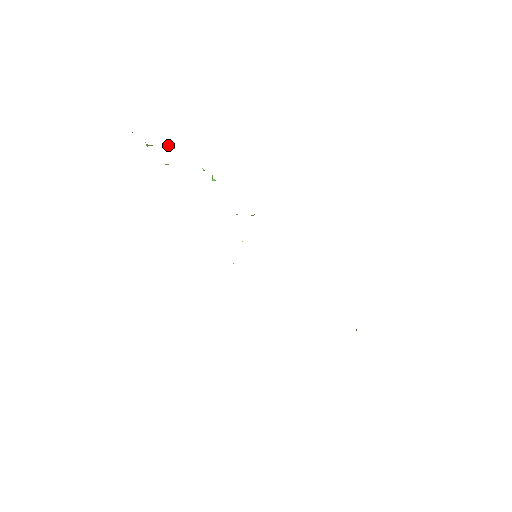
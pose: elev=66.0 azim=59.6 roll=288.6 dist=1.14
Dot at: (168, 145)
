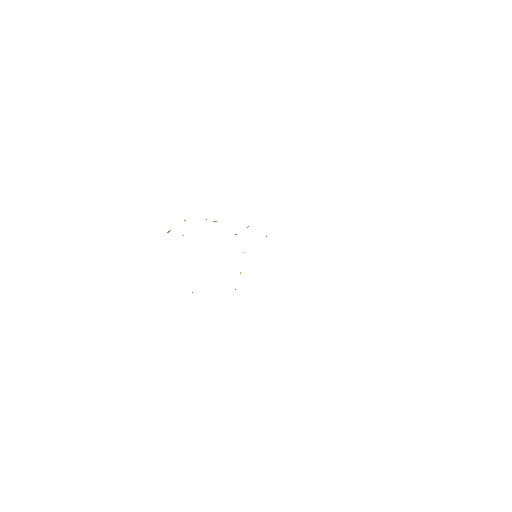
Dot at: occluded
